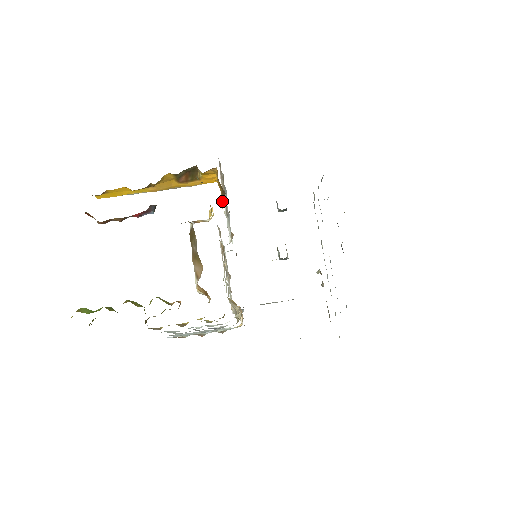
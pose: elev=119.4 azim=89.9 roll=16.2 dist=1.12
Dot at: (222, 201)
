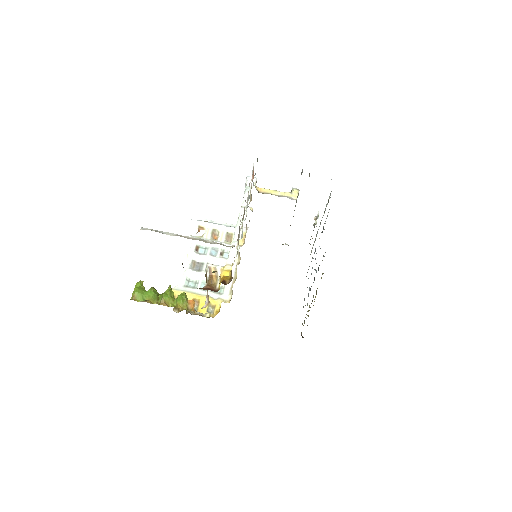
Dot at: (232, 263)
